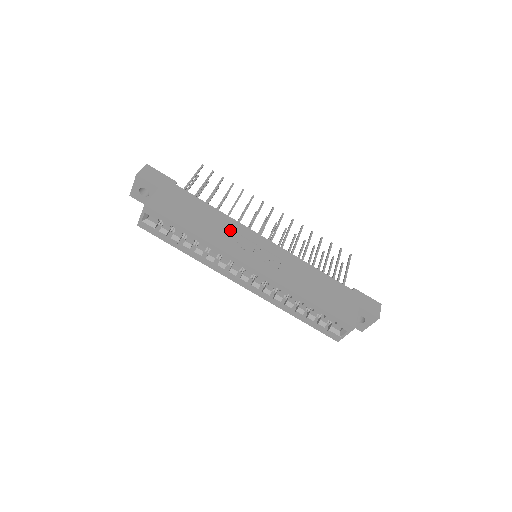
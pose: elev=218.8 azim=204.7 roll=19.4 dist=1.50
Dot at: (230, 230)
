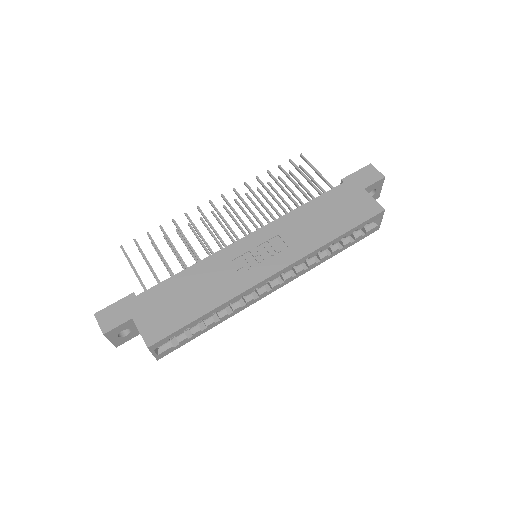
Dot at: (220, 269)
